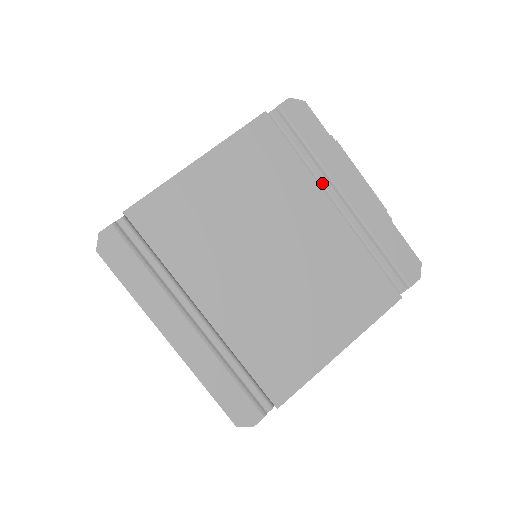
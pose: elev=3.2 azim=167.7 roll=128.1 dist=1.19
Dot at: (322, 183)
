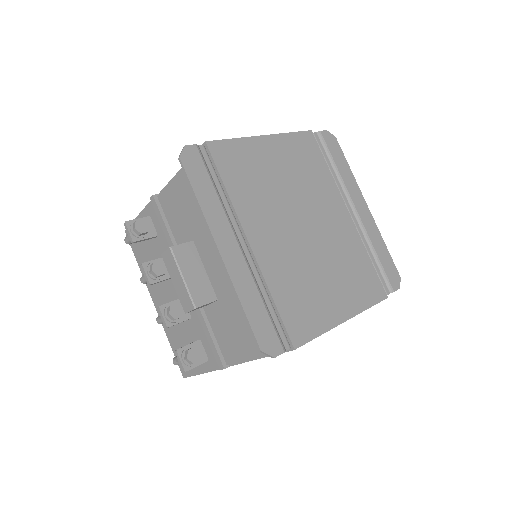
Dot at: (341, 193)
